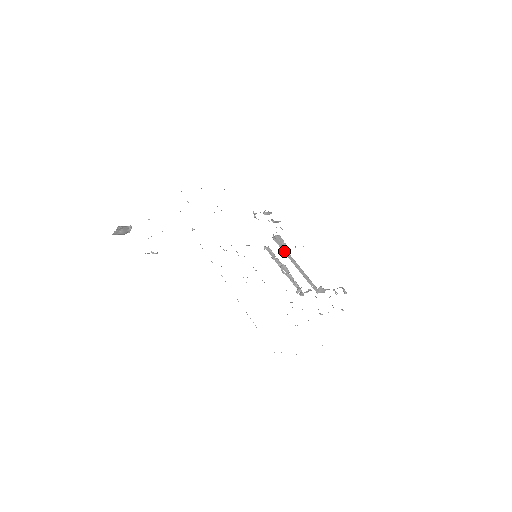
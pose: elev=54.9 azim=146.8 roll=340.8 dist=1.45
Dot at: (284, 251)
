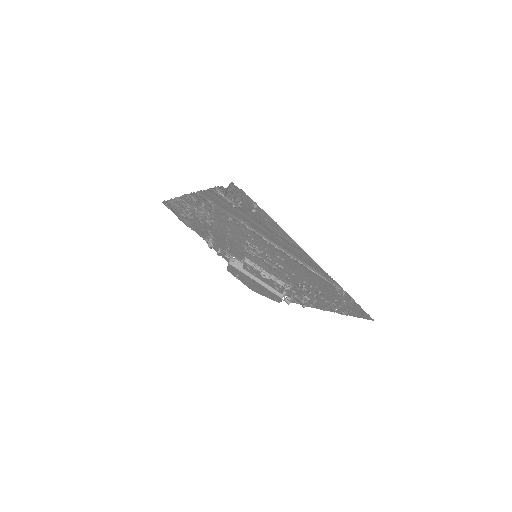
Dot at: (242, 271)
